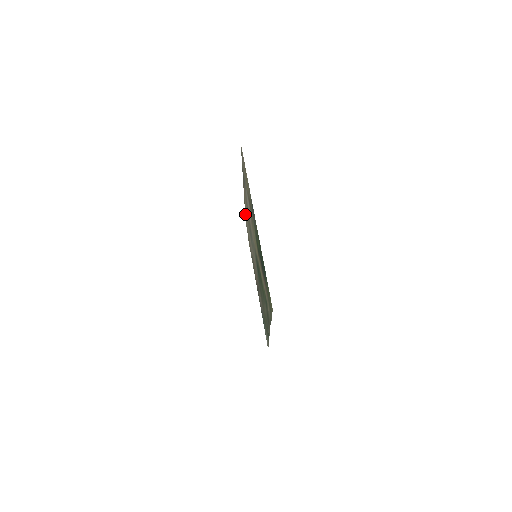
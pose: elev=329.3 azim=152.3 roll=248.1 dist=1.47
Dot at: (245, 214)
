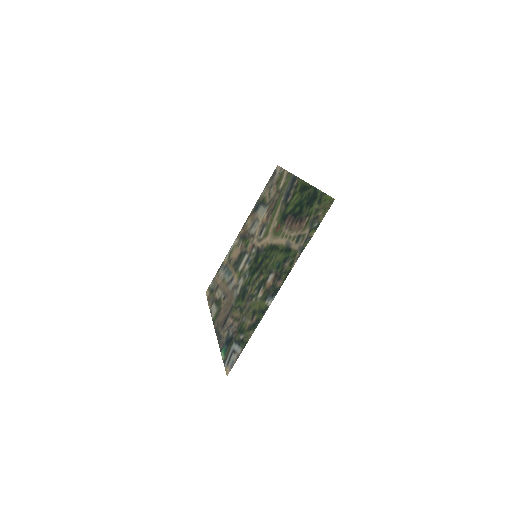
Dot at: (218, 272)
